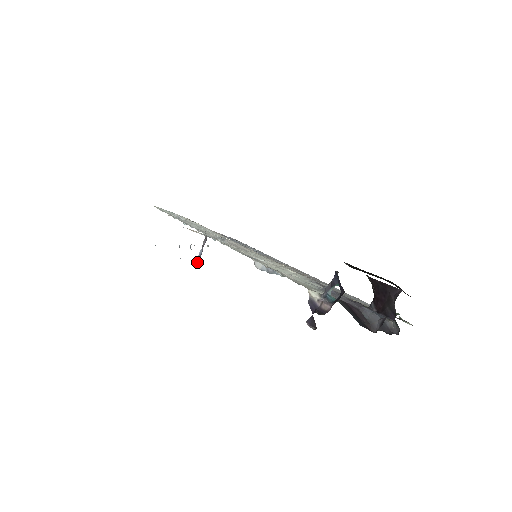
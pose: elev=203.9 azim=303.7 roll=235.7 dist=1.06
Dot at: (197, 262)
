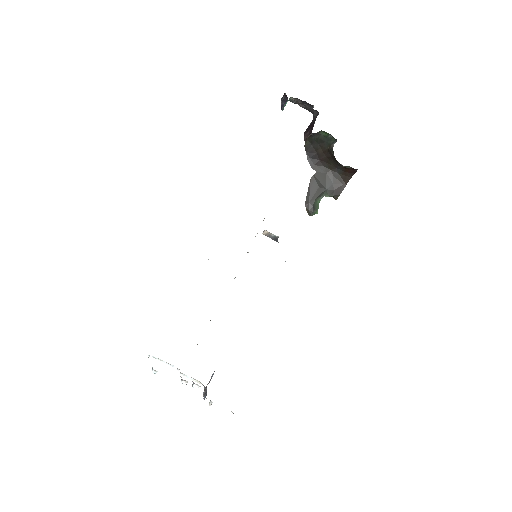
Dot at: occluded
